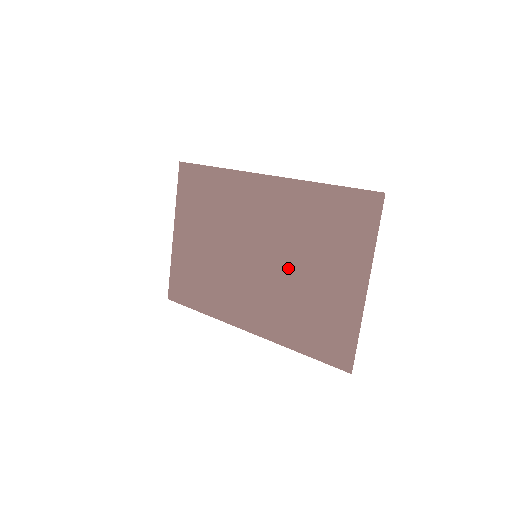
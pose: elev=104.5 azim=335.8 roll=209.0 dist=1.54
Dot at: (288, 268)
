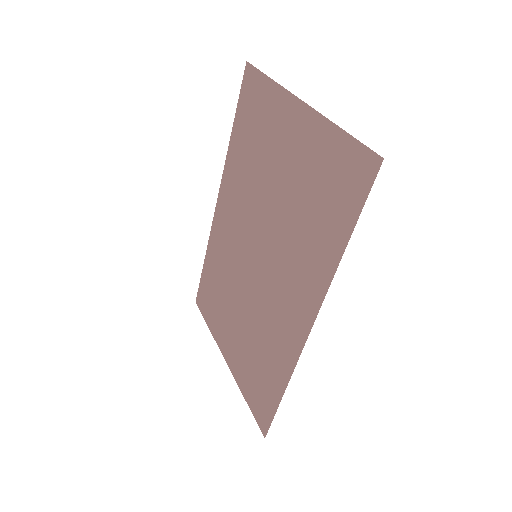
Dot at: (270, 214)
